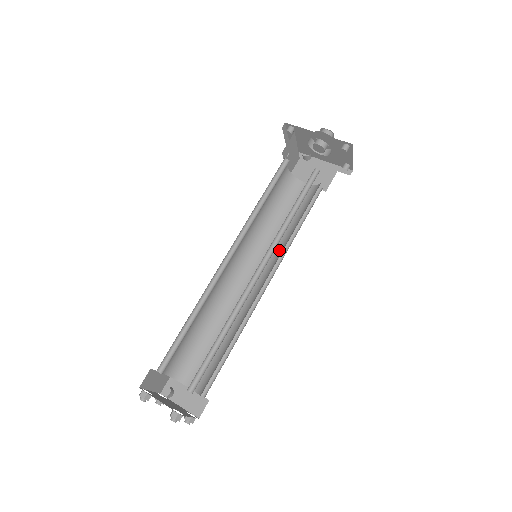
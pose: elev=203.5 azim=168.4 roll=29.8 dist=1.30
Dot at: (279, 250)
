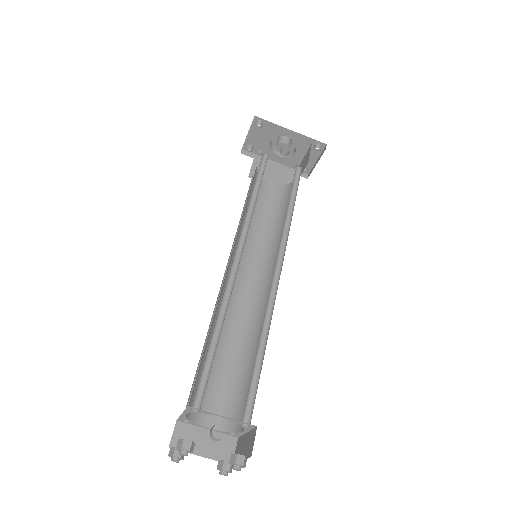
Dot at: (268, 251)
